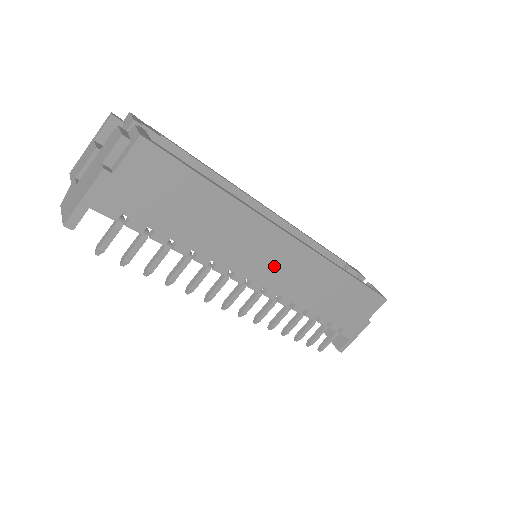
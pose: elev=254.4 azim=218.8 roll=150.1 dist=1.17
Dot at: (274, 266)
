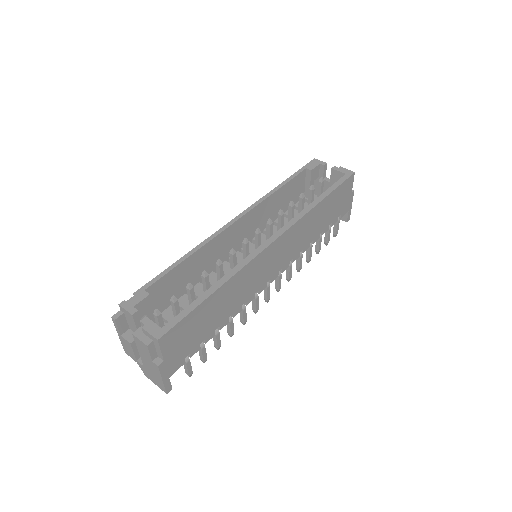
Dot at: (275, 261)
